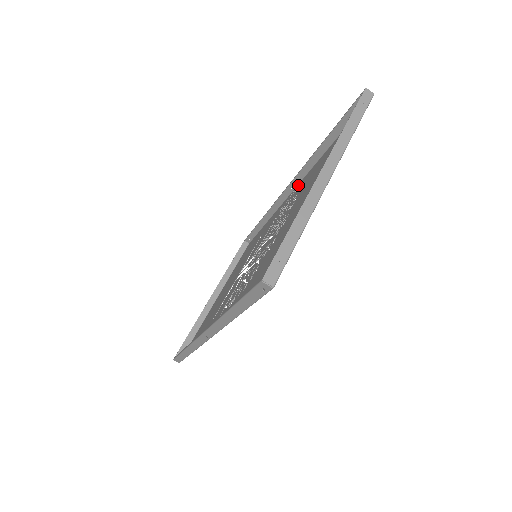
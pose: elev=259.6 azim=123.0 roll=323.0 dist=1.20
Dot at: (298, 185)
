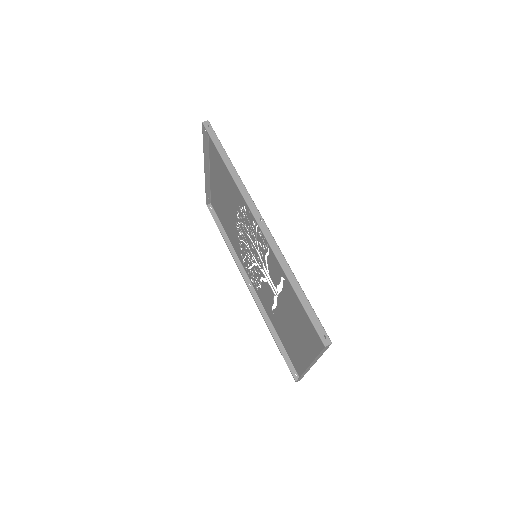
Dot at: (247, 273)
